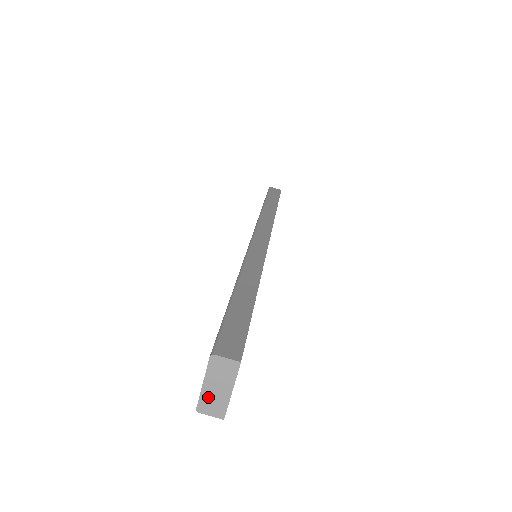
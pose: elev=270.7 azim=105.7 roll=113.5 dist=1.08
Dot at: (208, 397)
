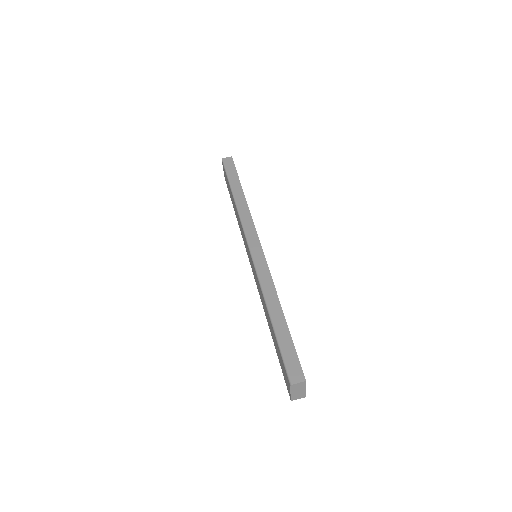
Dot at: (295, 395)
